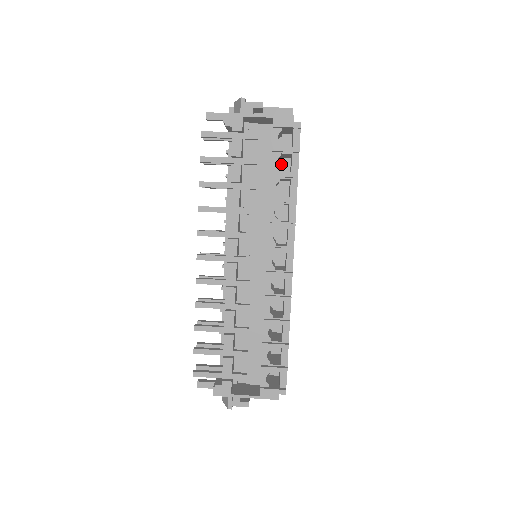
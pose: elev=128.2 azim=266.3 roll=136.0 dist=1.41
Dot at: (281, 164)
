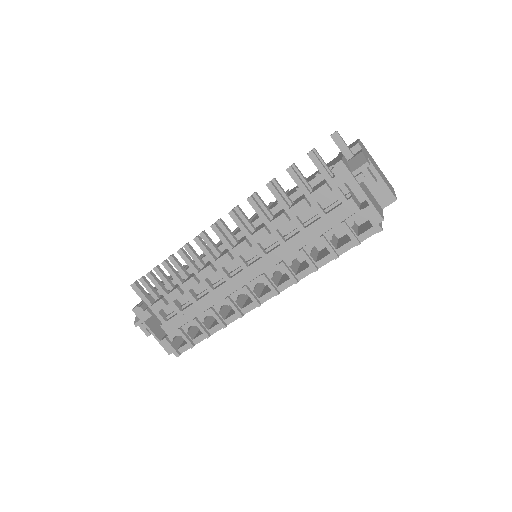
Dot at: occluded
